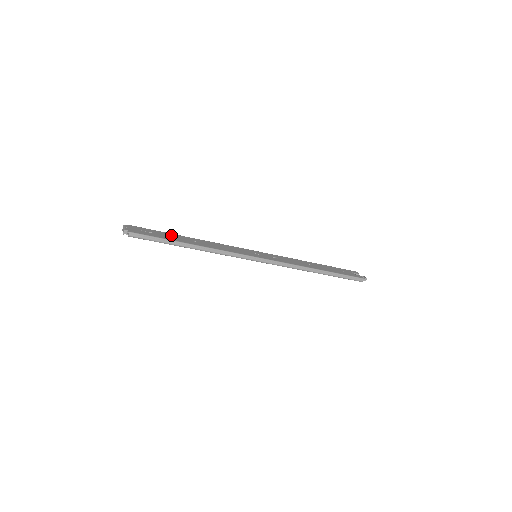
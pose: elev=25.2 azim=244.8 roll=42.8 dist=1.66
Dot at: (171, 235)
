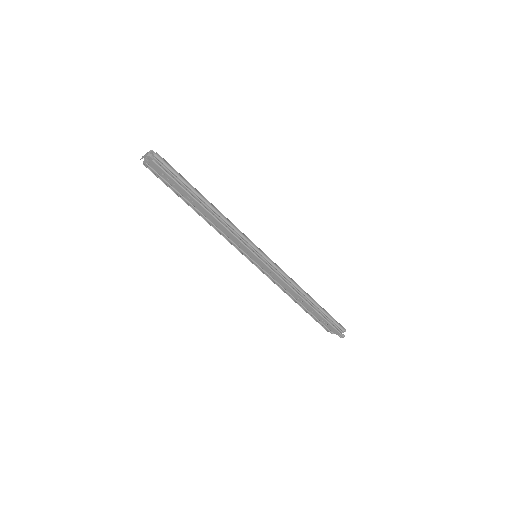
Dot at: occluded
